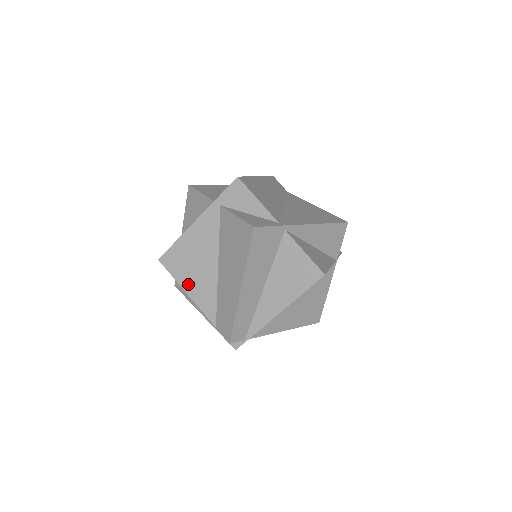
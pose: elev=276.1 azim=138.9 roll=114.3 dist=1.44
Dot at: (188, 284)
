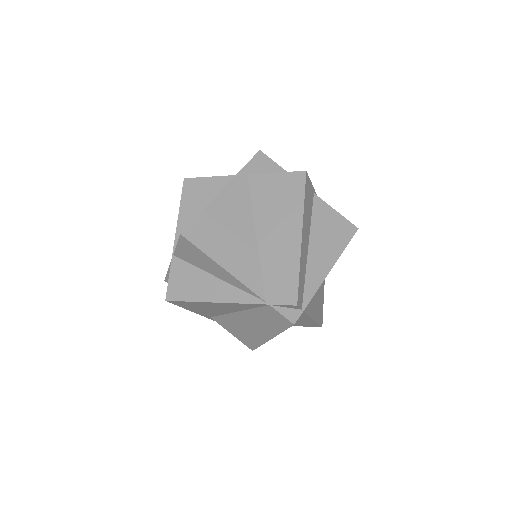
Dot at: (223, 257)
